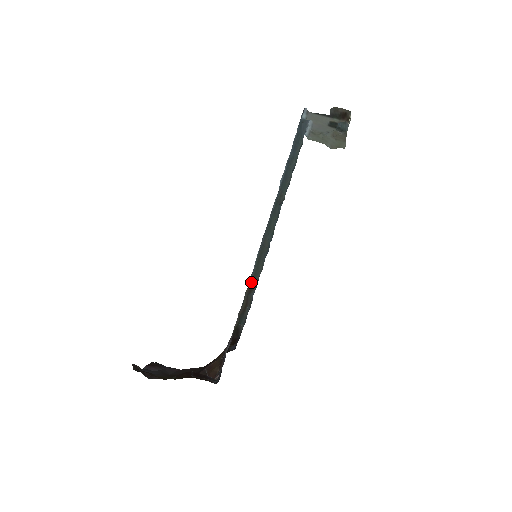
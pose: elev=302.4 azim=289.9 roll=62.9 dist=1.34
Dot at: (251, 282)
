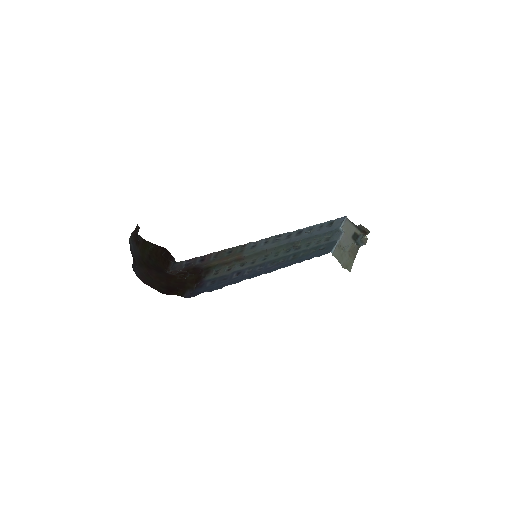
Dot at: (243, 257)
